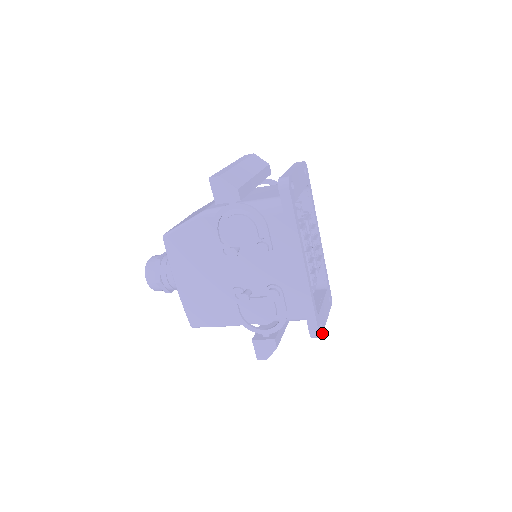
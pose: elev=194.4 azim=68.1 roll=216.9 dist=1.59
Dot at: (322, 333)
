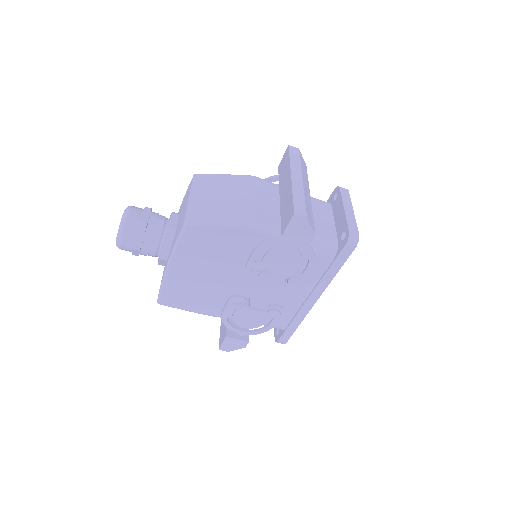
Dot at: occluded
